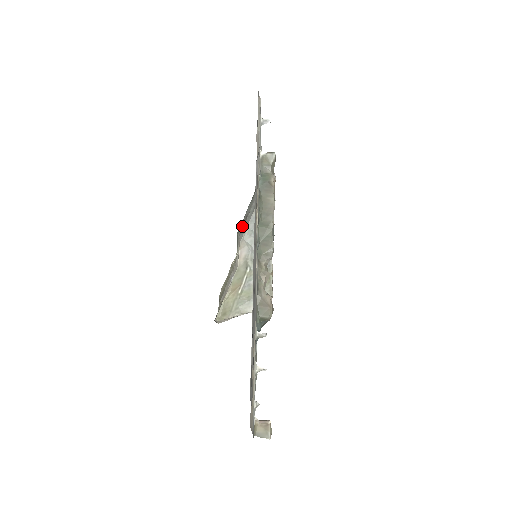
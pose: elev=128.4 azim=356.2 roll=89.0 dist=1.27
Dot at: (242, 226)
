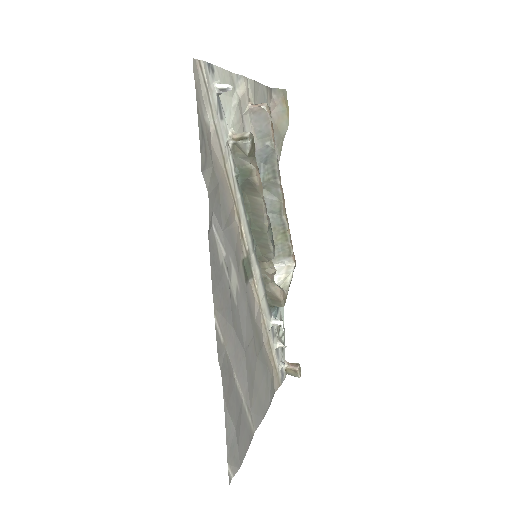
Dot at: occluded
